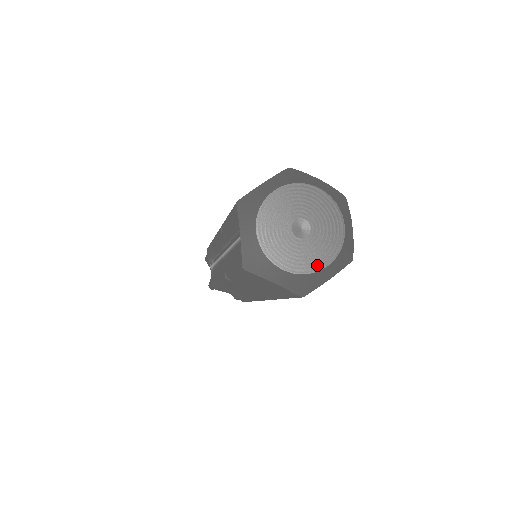
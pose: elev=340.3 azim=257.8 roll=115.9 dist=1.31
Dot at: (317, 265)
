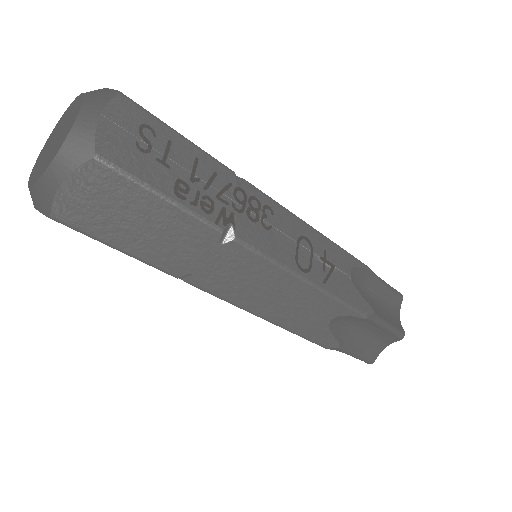
Dot at: (45, 169)
